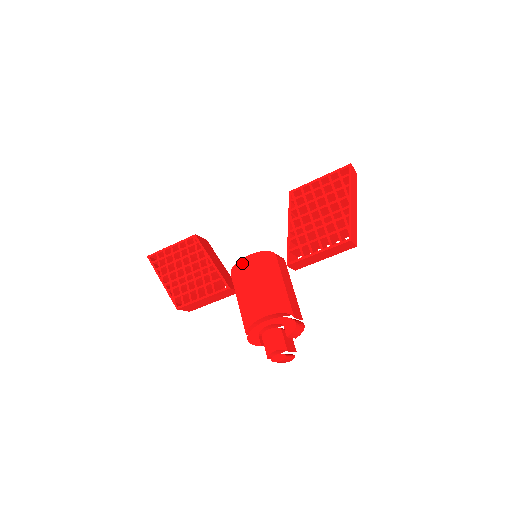
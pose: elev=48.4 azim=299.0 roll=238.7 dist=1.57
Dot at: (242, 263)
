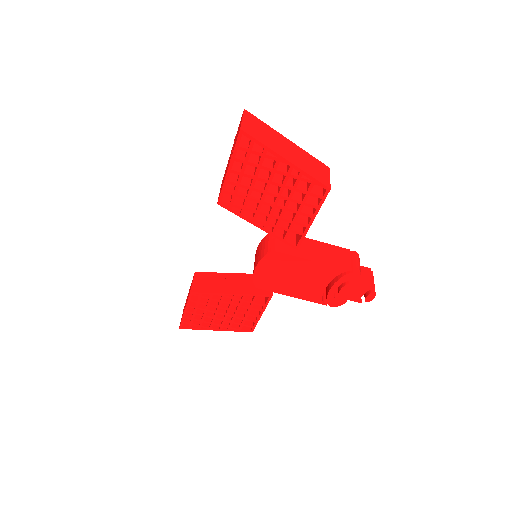
Dot at: (258, 277)
